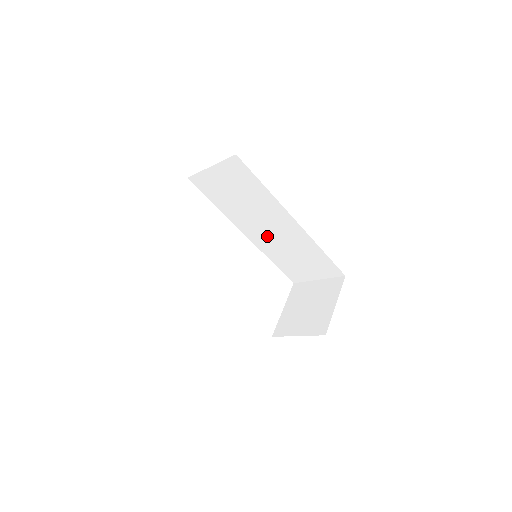
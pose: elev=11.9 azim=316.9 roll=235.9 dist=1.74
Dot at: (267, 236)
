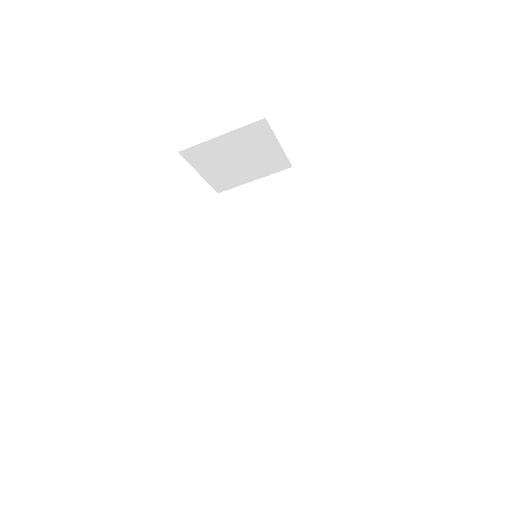
Dot at: (261, 284)
